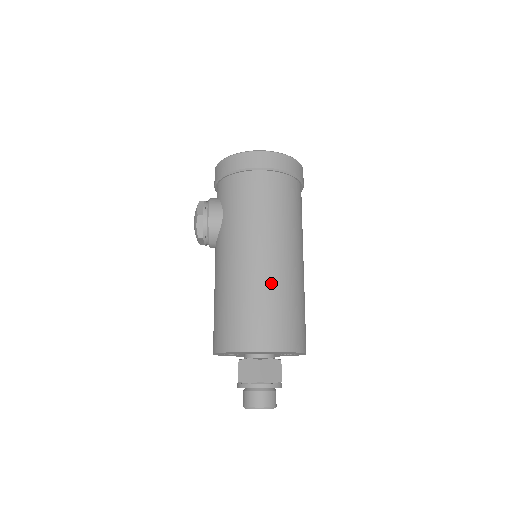
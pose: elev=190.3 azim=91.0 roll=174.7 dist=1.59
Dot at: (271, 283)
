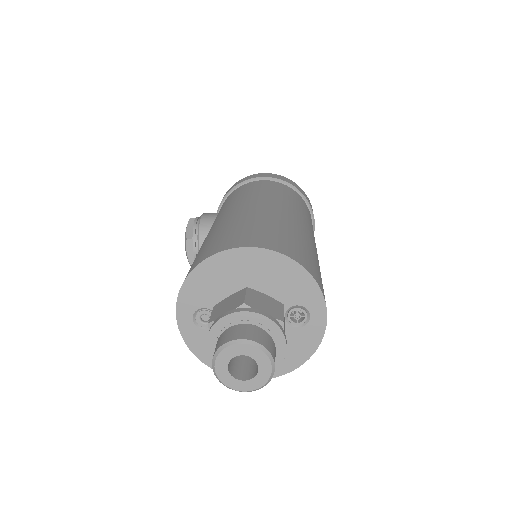
Dot at: (267, 216)
